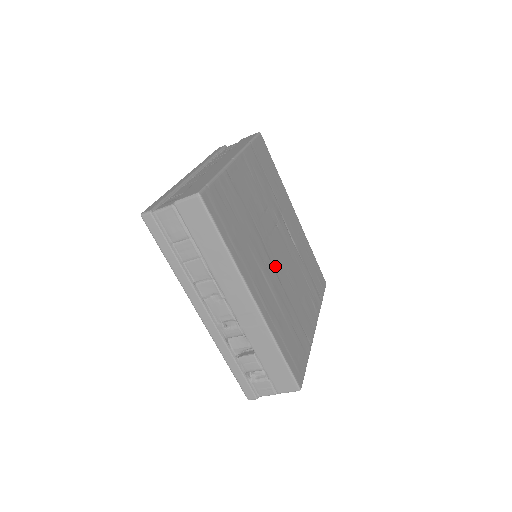
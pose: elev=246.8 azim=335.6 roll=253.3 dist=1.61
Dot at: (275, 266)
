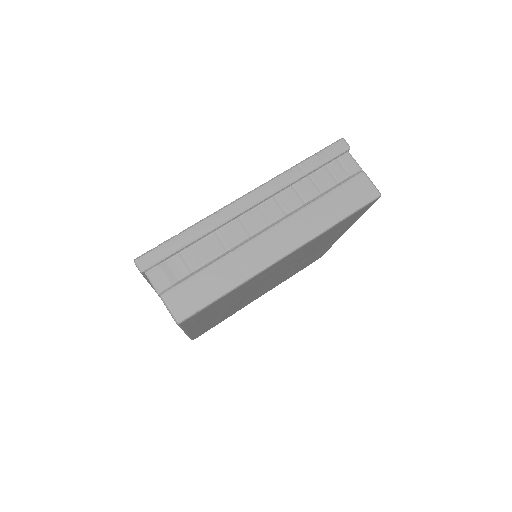
Dot at: (247, 296)
